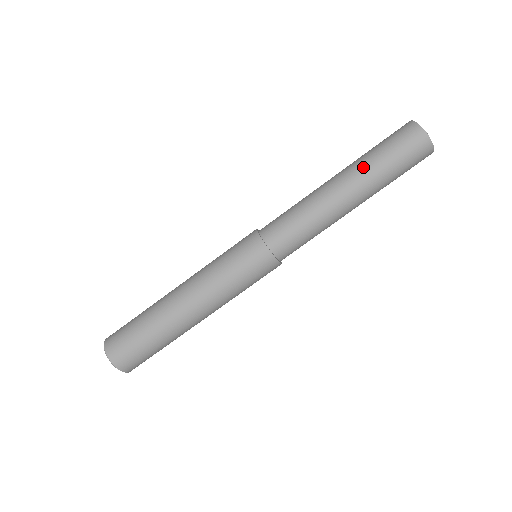
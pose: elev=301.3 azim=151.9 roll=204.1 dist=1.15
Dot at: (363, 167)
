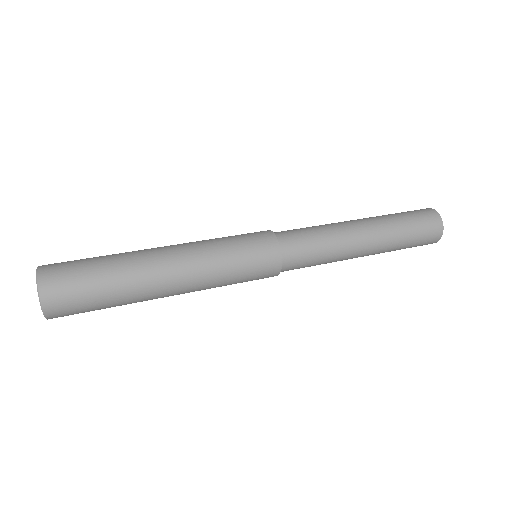
Dot at: (390, 231)
